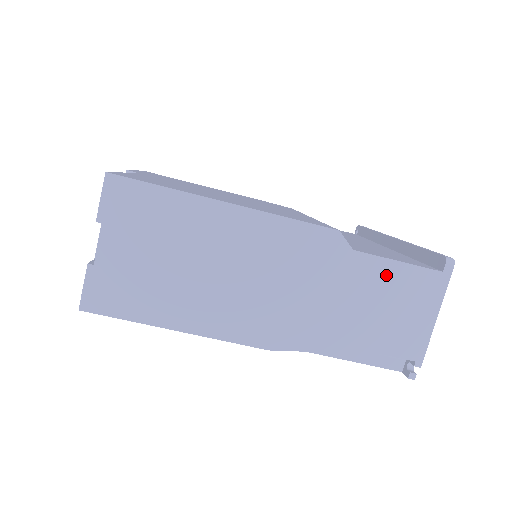
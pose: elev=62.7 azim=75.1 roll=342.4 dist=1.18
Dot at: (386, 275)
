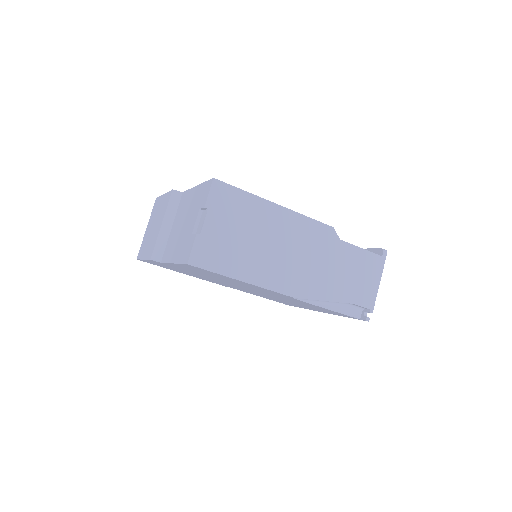
Dot at: (356, 256)
